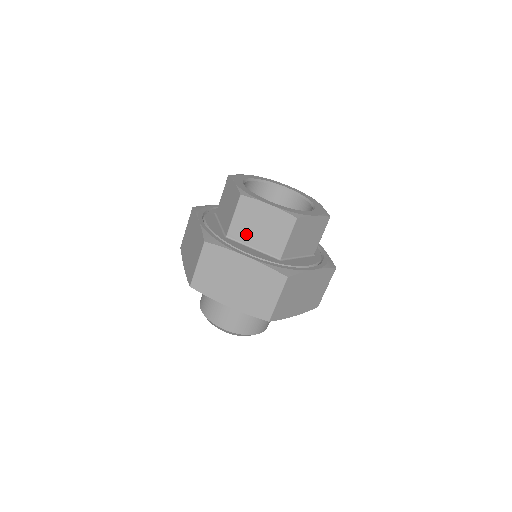
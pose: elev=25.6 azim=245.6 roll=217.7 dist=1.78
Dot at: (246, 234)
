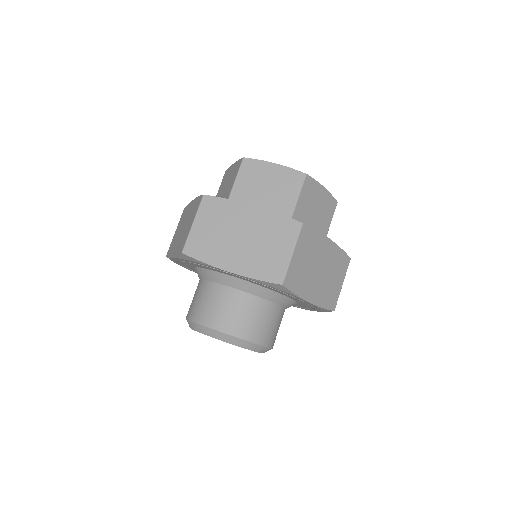
Dot at: (249, 198)
